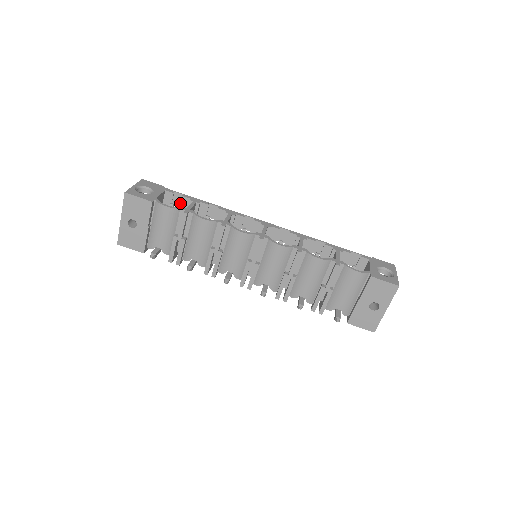
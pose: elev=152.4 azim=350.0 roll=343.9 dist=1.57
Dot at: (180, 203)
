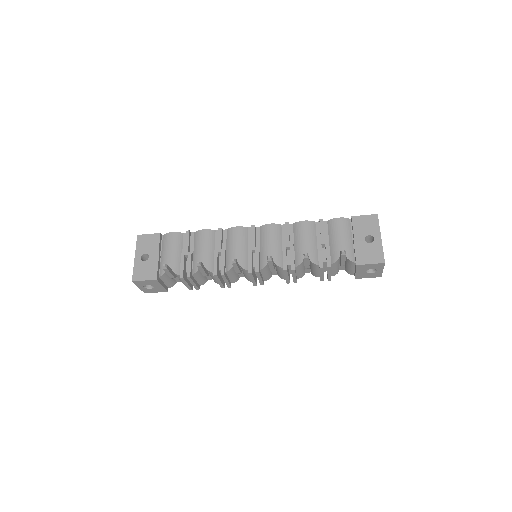
Dot at: occluded
